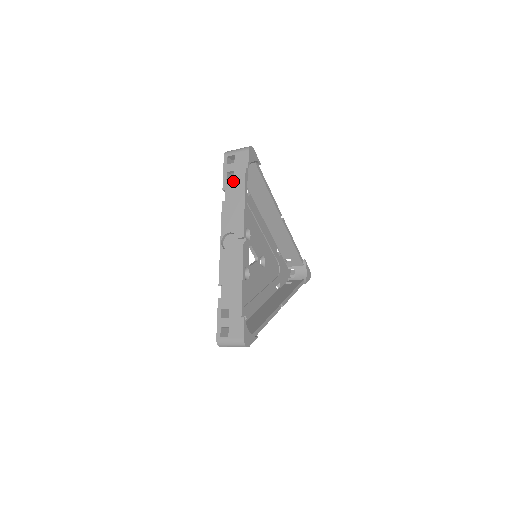
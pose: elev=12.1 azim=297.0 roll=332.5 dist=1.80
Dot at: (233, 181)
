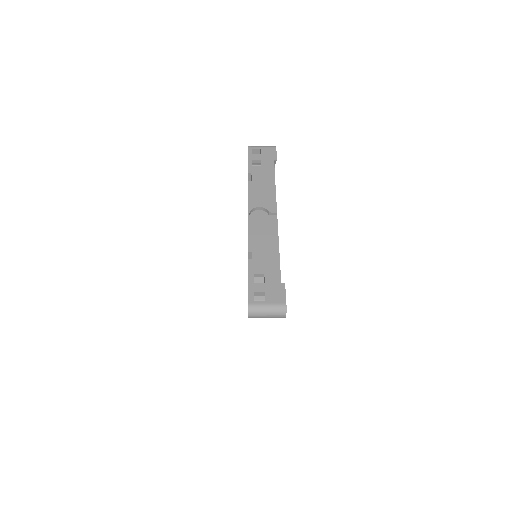
Dot at: (260, 167)
